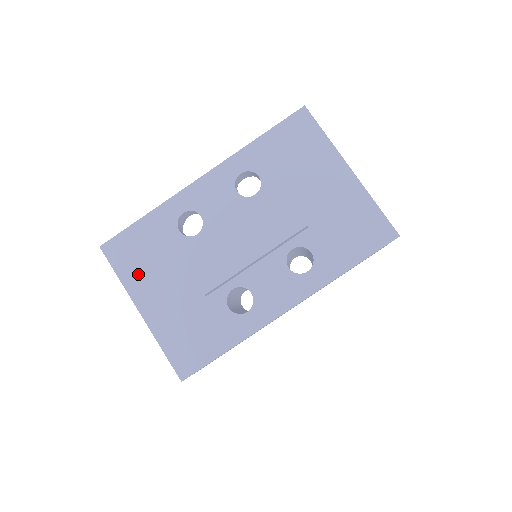
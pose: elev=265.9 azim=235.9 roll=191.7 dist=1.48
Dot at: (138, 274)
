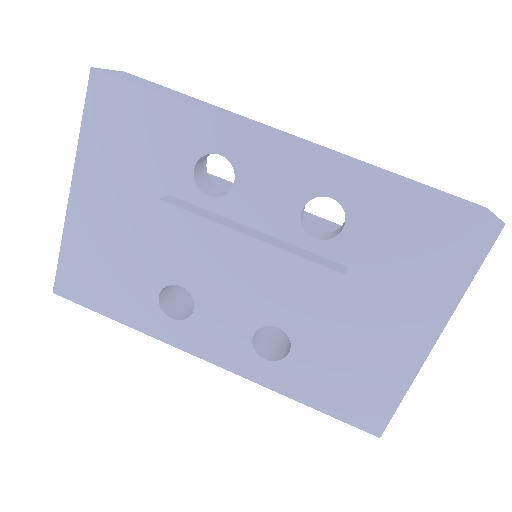
Dot at: (105, 154)
